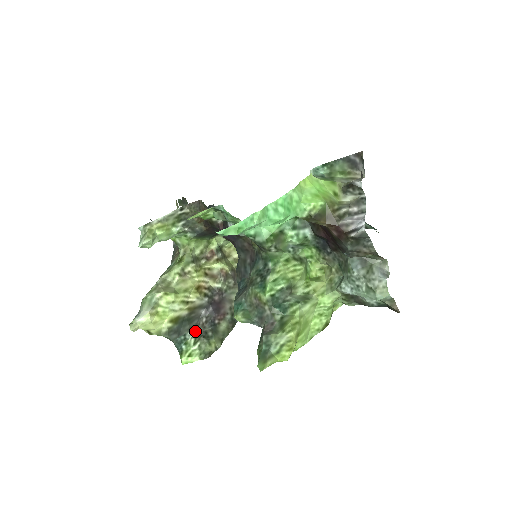
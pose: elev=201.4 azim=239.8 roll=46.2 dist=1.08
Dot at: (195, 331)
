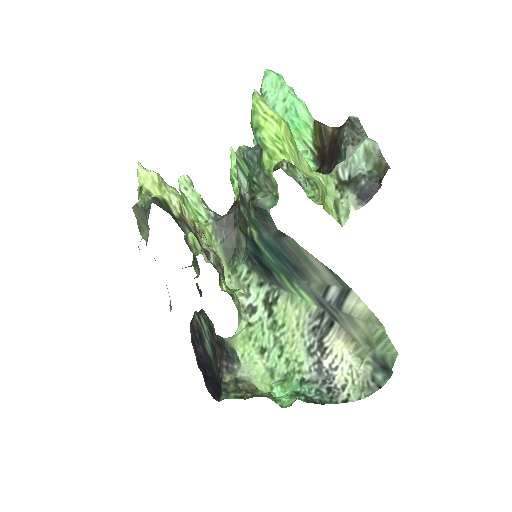
Dot at: occluded
